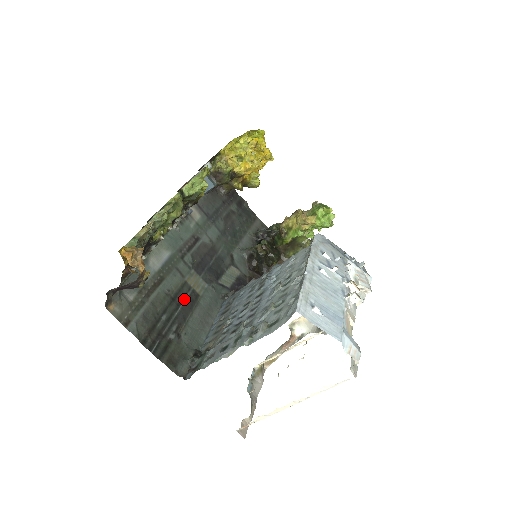
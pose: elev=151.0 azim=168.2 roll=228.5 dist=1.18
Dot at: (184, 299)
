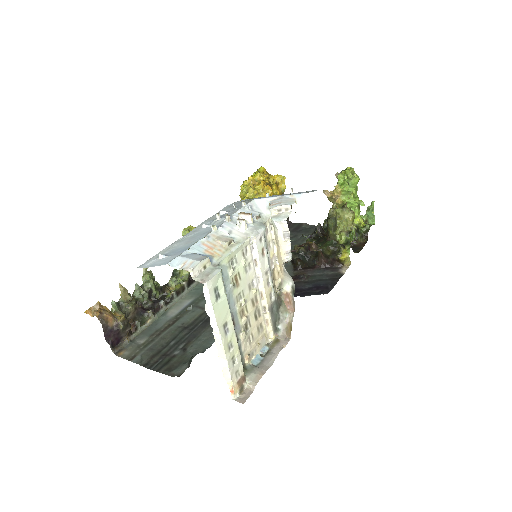
Dot at: (200, 323)
